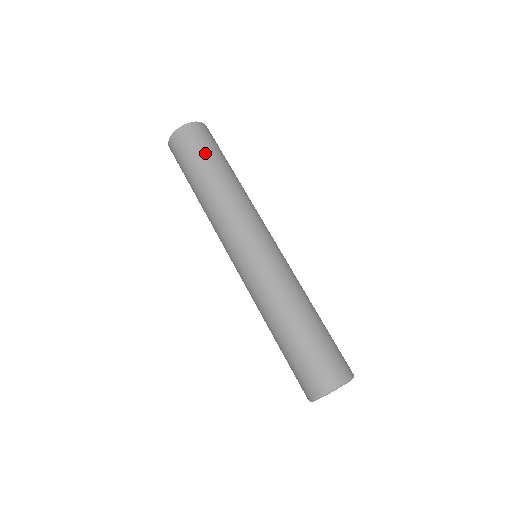
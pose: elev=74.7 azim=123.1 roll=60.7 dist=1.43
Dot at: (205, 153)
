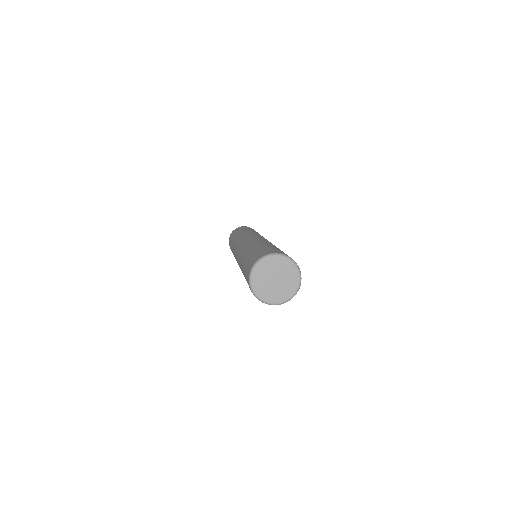
Dot at: occluded
